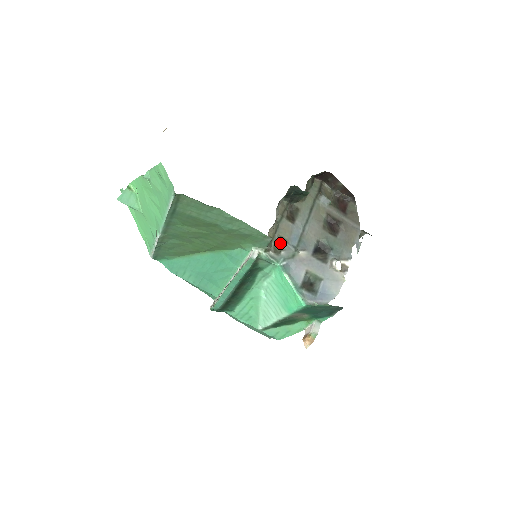
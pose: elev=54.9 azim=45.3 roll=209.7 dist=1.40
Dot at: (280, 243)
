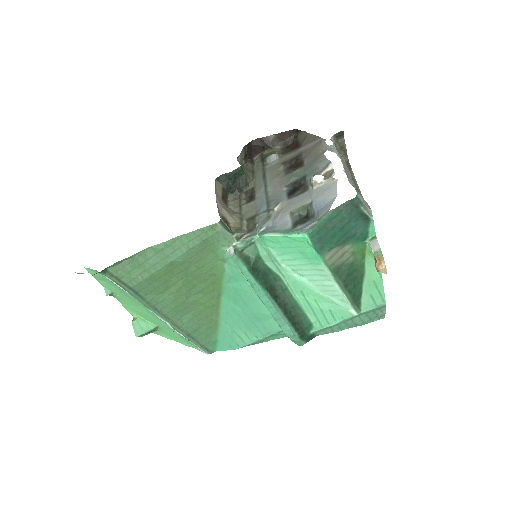
Dot at: (252, 222)
